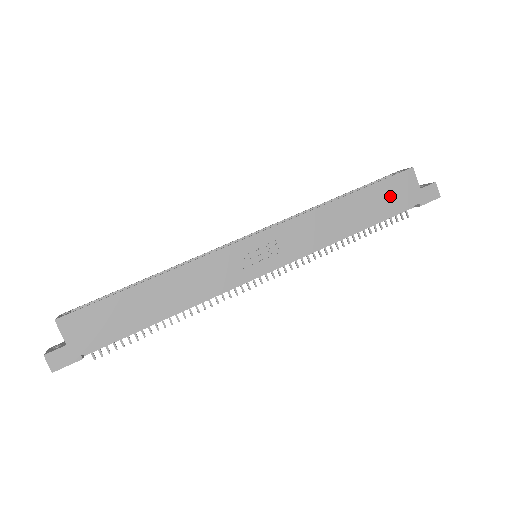
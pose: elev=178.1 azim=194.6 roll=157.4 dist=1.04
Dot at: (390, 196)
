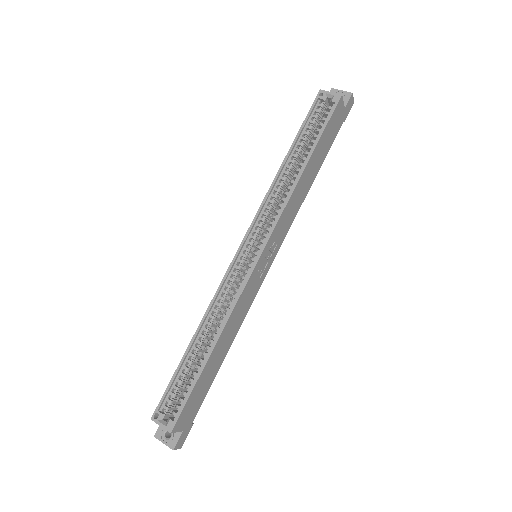
Dot at: (330, 134)
